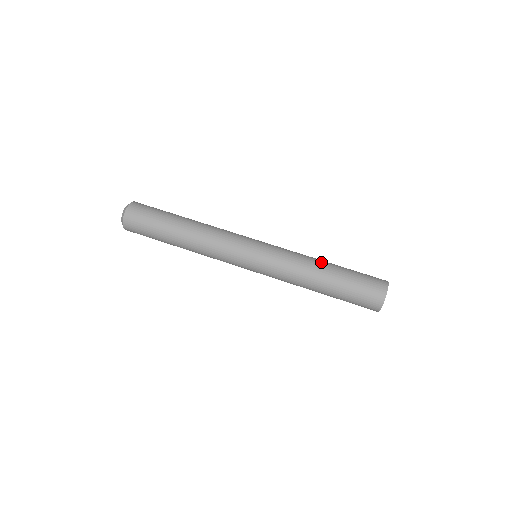
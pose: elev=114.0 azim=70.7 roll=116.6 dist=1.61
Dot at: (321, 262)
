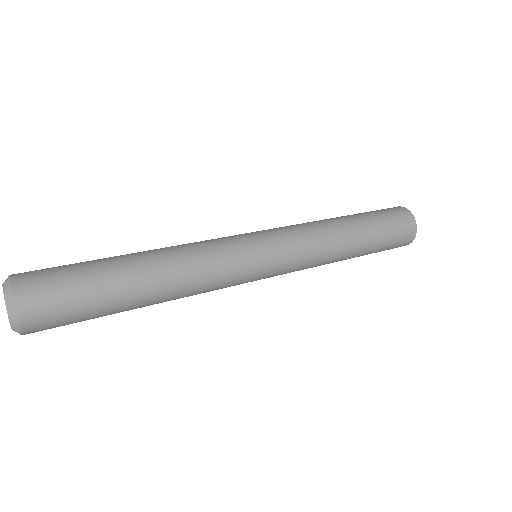
Dot at: occluded
